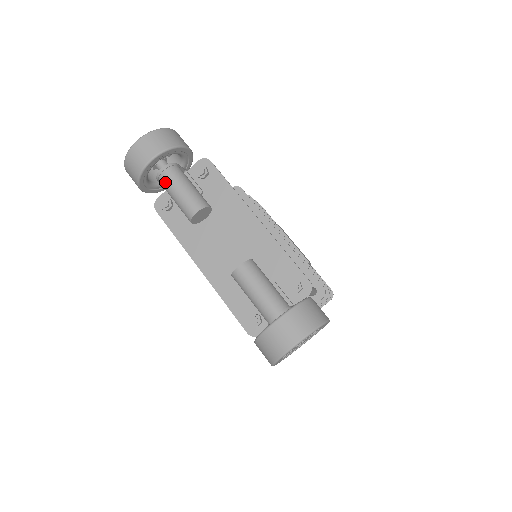
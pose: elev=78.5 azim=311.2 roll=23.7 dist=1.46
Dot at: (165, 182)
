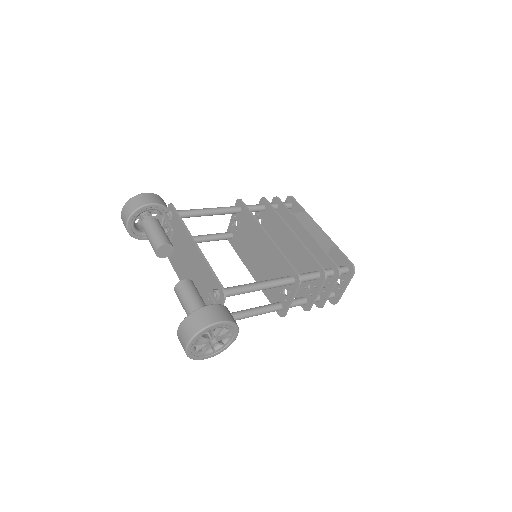
Dot at: (145, 233)
